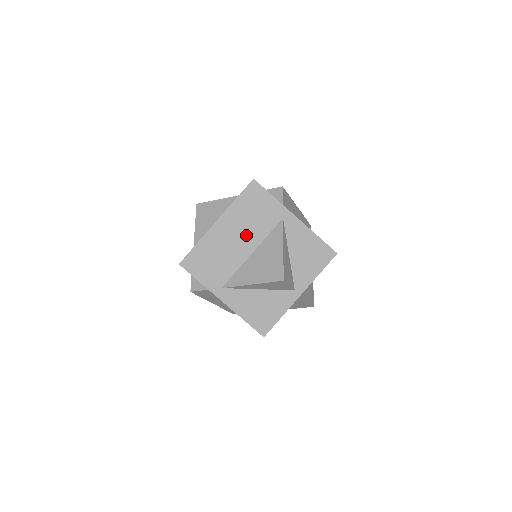
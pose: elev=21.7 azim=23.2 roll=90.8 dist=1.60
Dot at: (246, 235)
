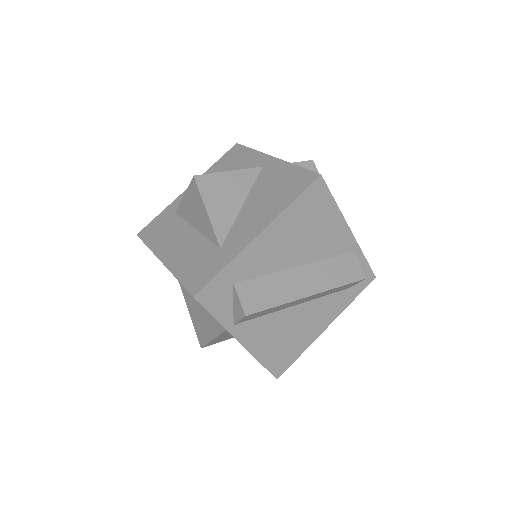
Dot at: occluded
